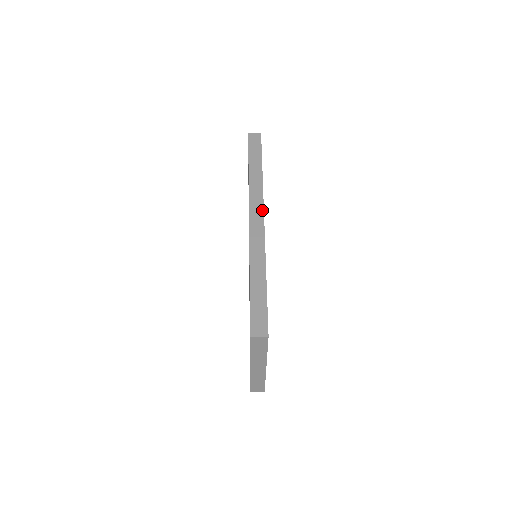
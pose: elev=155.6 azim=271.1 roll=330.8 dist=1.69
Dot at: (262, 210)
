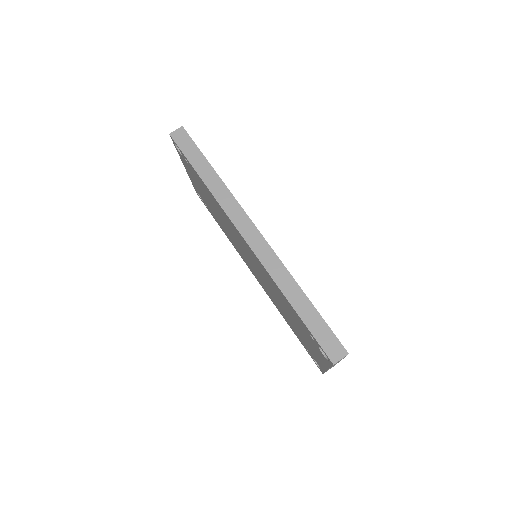
Dot at: (250, 221)
